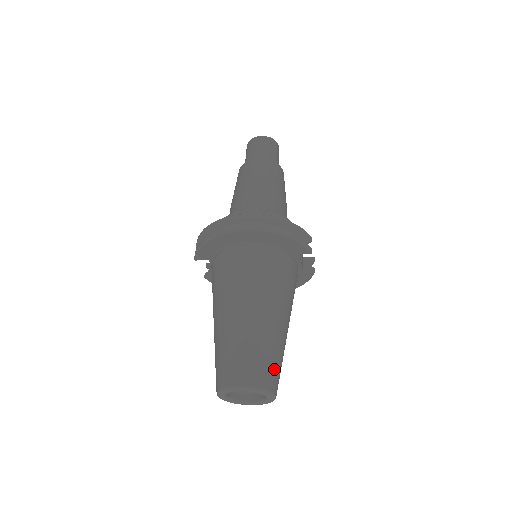
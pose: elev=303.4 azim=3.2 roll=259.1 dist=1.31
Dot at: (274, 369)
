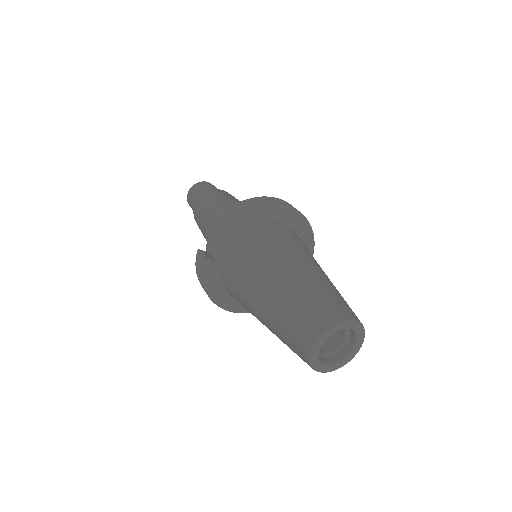
Dot at: occluded
